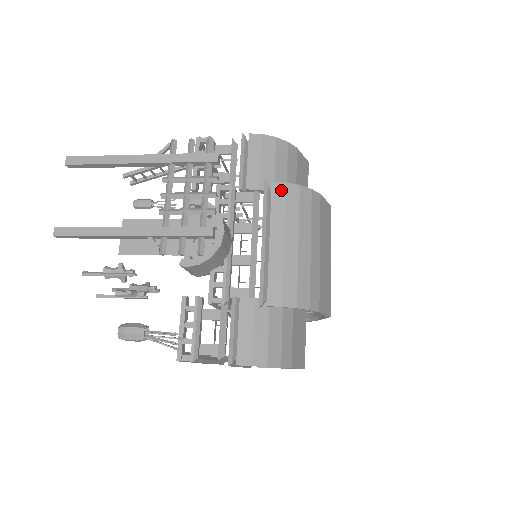
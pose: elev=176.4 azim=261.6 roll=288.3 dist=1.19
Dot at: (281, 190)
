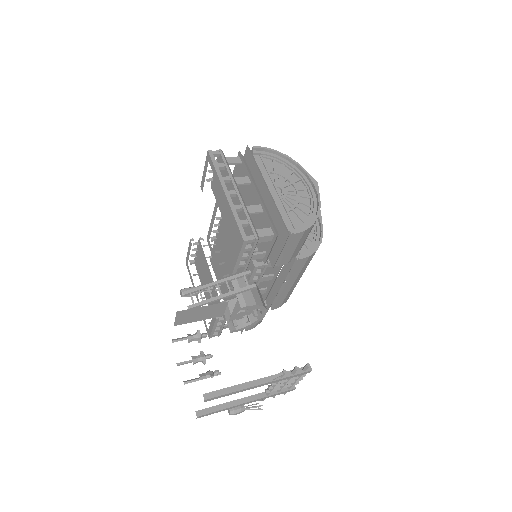
Dot at: (304, 262)
